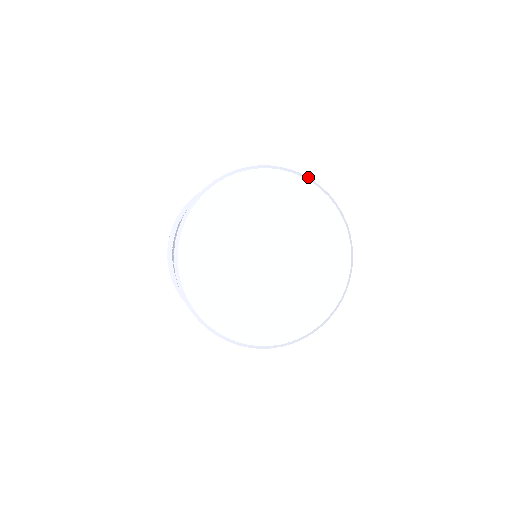
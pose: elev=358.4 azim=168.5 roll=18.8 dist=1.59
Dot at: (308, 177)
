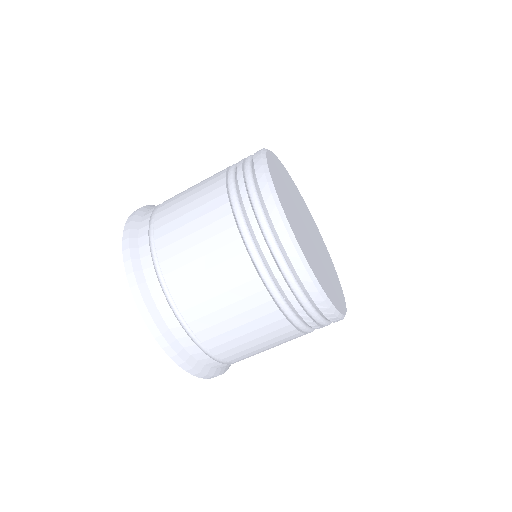
Dot at: occluded
